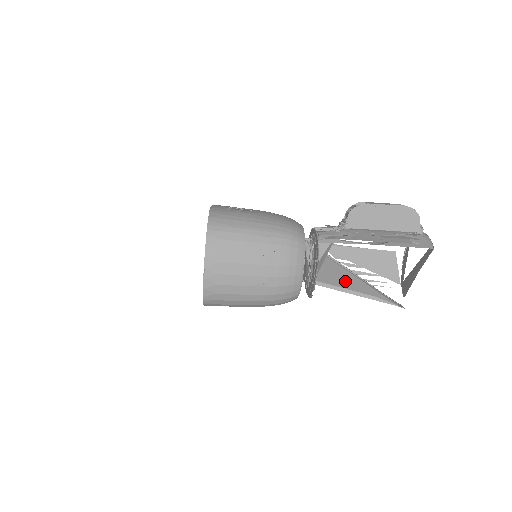
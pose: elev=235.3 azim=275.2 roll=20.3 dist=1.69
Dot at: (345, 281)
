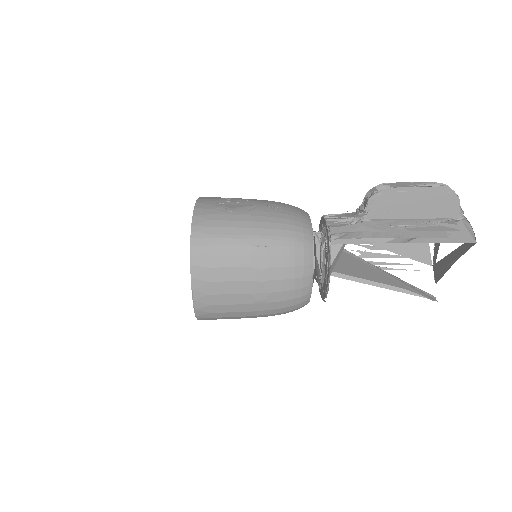
Dot at: (365, 273)
